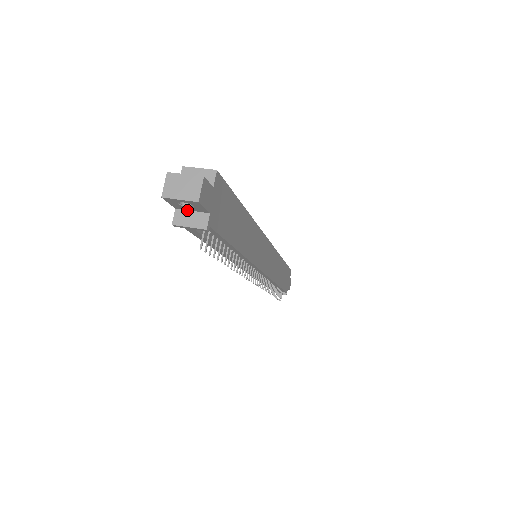
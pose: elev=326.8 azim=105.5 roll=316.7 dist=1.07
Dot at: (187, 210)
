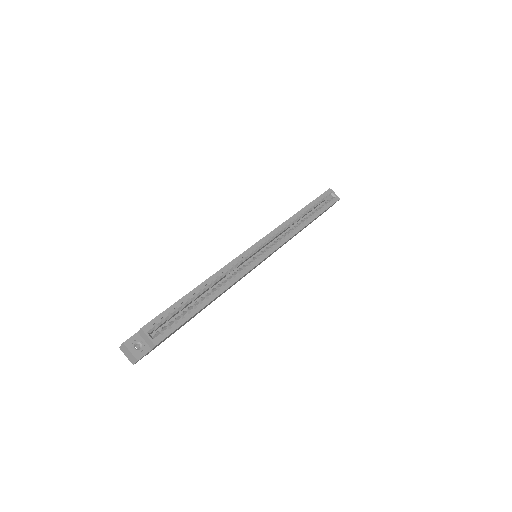
Dot at: occluded
